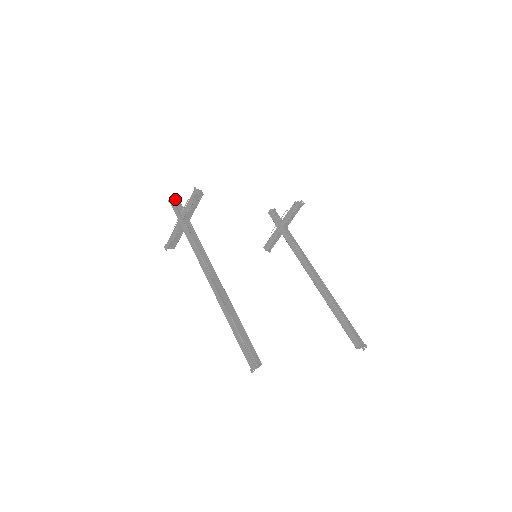
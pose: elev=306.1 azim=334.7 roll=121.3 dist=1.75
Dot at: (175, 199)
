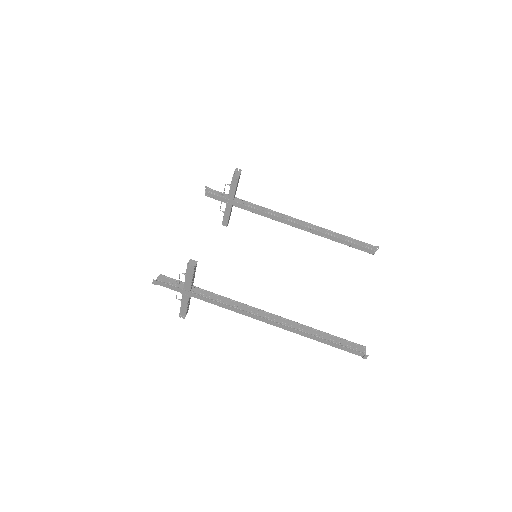
Dot at: (158, 278)
